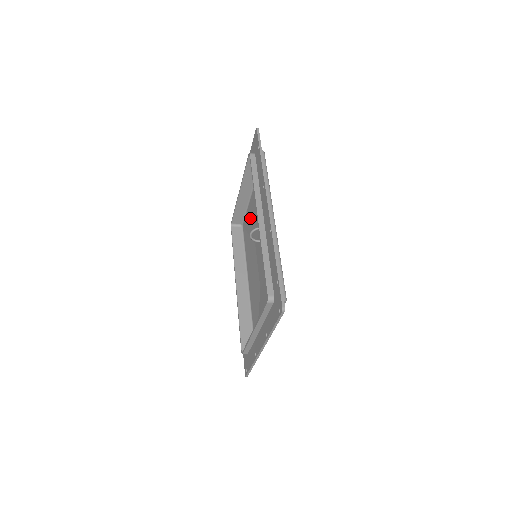
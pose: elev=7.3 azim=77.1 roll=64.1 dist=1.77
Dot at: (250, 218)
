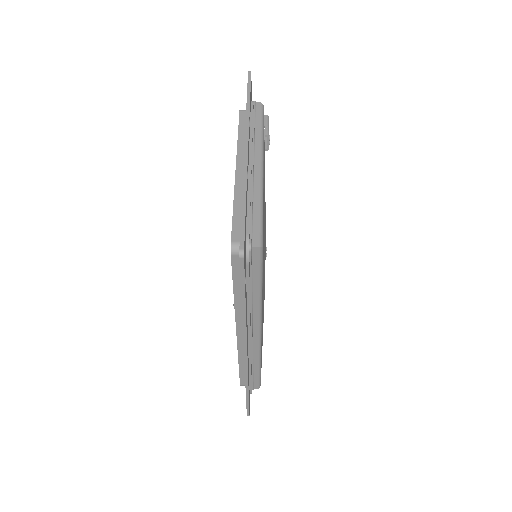
Dot at: occluded
